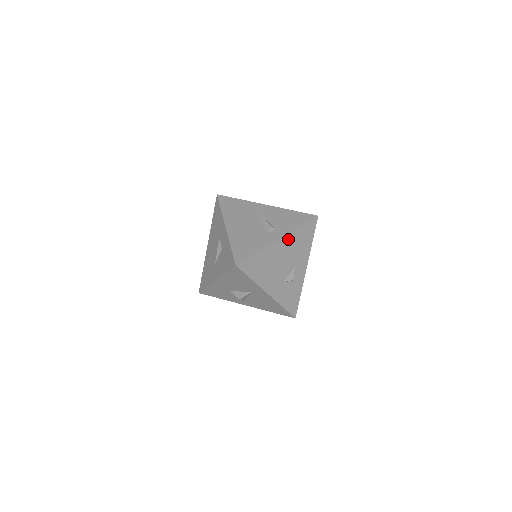
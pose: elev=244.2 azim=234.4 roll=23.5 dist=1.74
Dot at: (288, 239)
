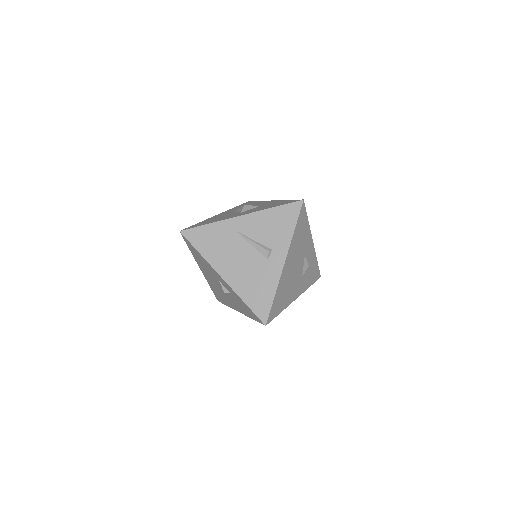
Dot at: (290, 252)
